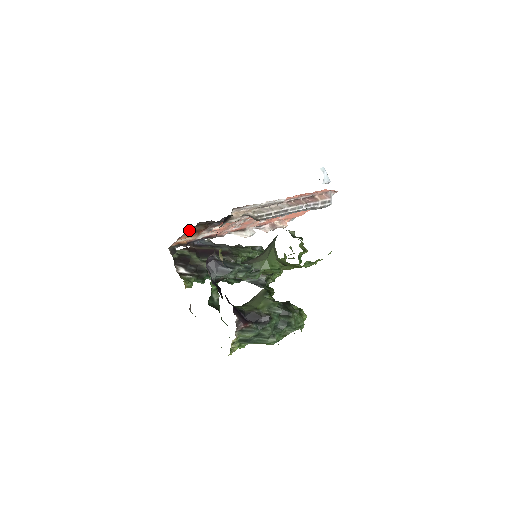
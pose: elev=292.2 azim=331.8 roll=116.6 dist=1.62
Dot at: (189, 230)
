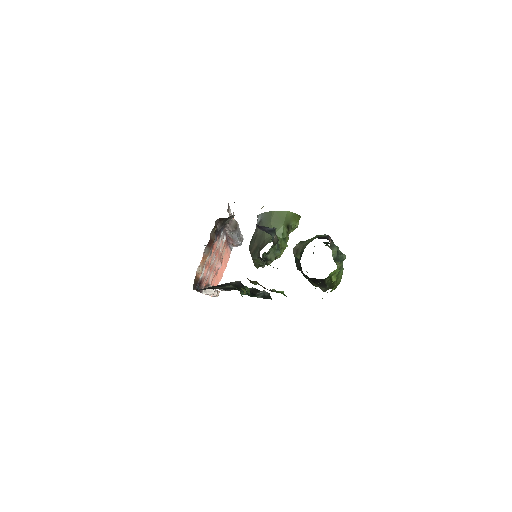
Dot at: occluded
